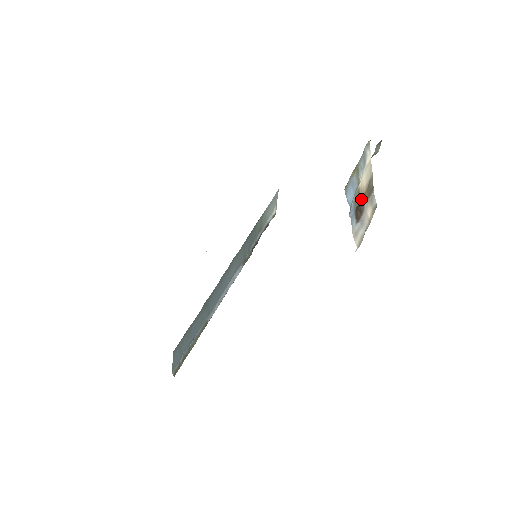
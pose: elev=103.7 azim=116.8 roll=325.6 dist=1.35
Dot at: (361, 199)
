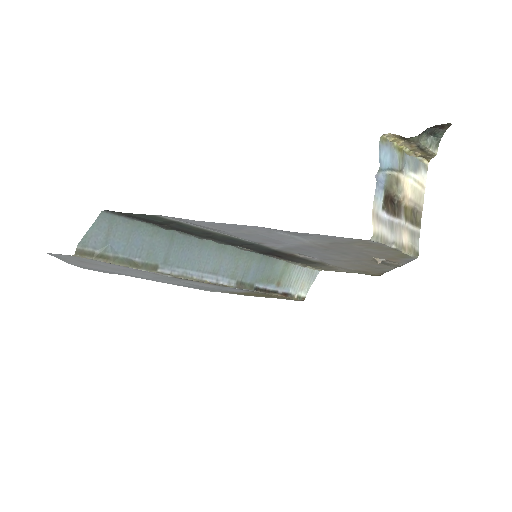
Dot at: (399, 205)
